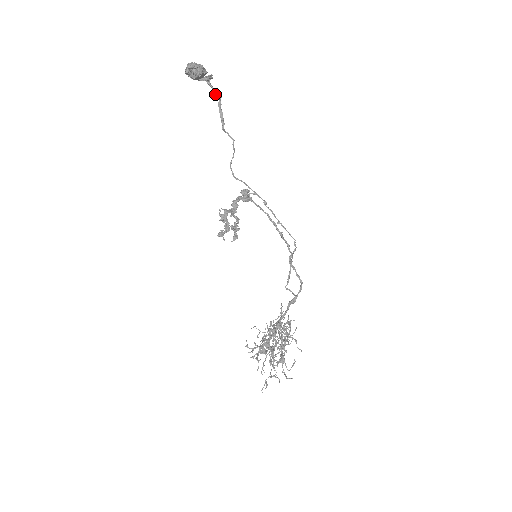
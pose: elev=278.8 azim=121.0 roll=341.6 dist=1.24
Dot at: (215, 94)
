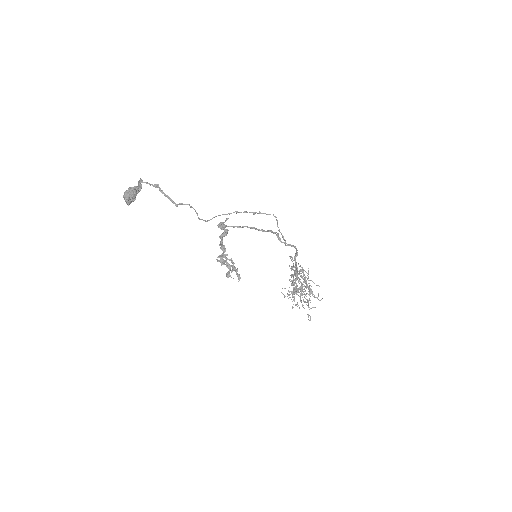
Dot at: occluded
